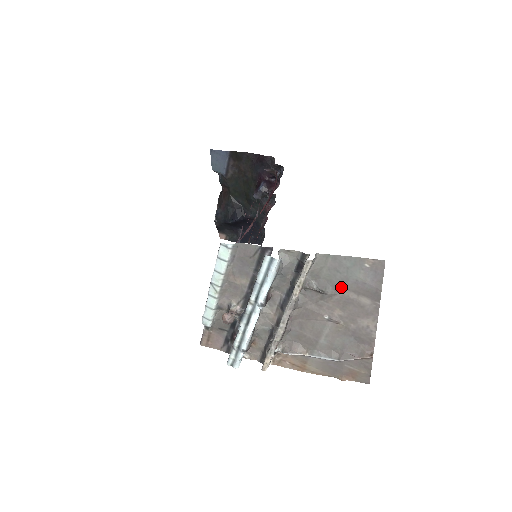
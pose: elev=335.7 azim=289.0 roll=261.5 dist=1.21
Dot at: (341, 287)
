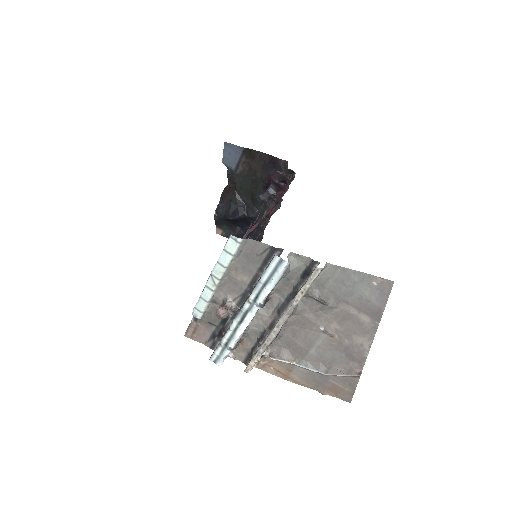
Dot at: (344, 301)
